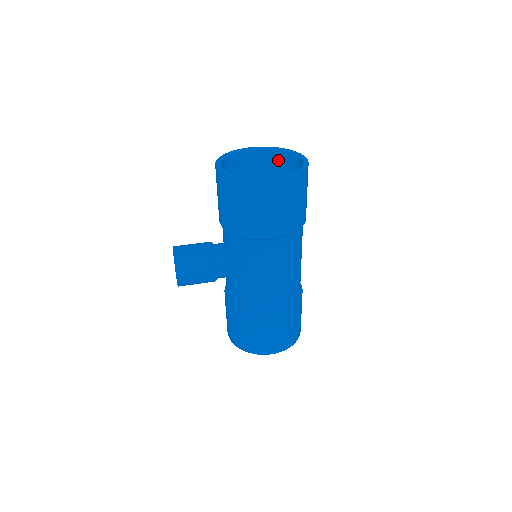
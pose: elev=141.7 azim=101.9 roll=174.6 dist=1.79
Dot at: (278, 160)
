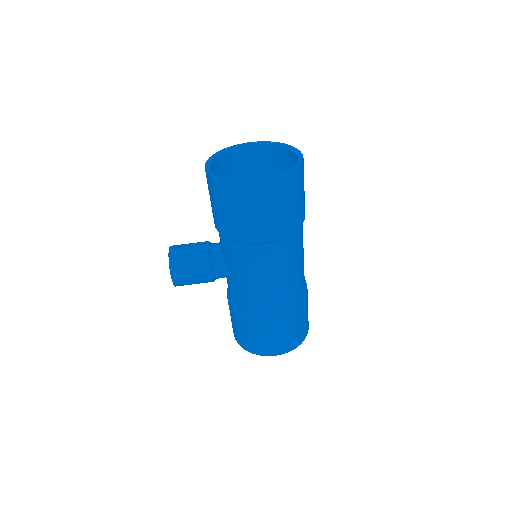
Dot at: (277, 156)
